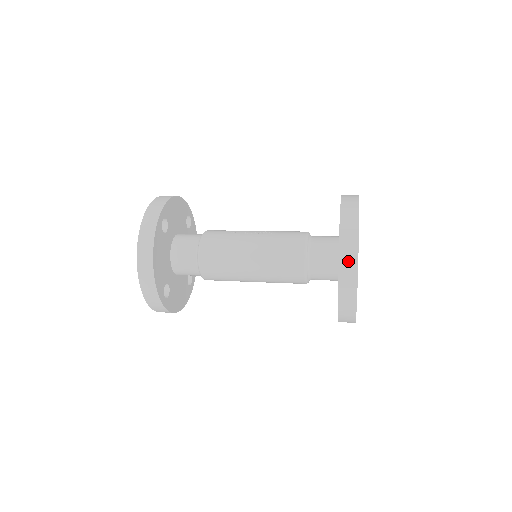
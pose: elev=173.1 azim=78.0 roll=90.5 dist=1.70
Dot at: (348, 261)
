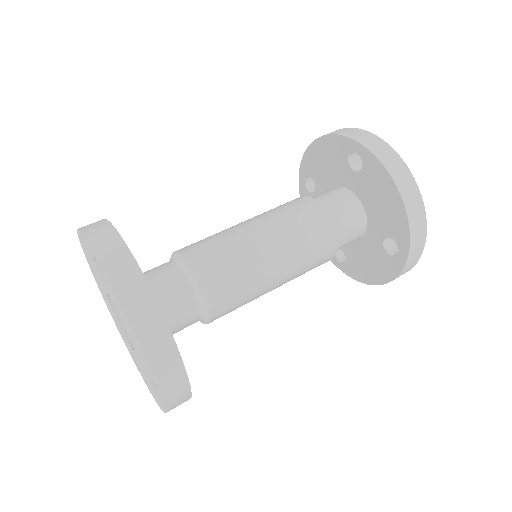
Dot at: (405, 183)
